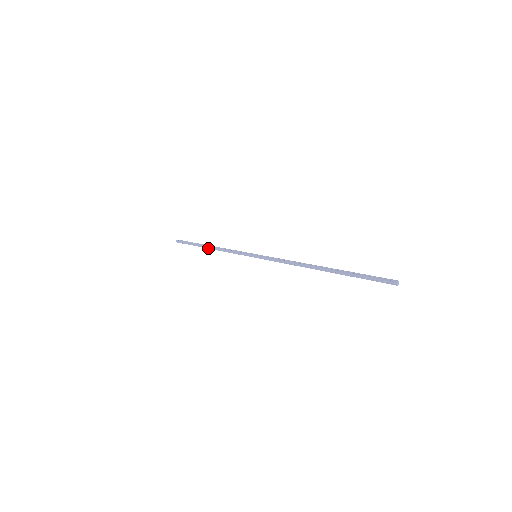
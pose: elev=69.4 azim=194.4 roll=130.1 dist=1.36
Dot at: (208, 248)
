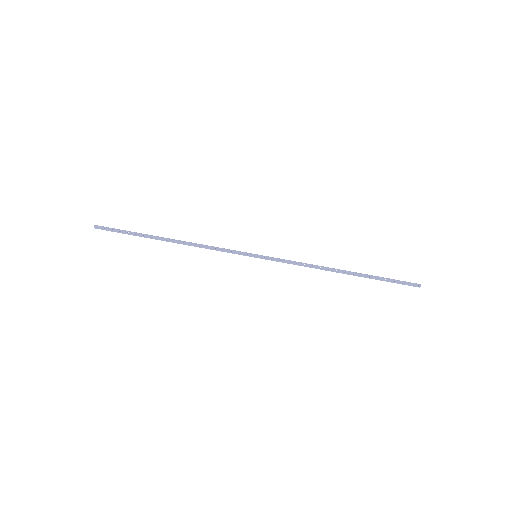
Dot at: (169, 241)
